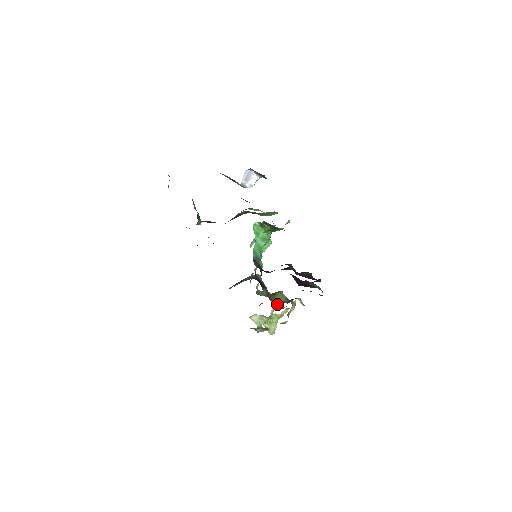
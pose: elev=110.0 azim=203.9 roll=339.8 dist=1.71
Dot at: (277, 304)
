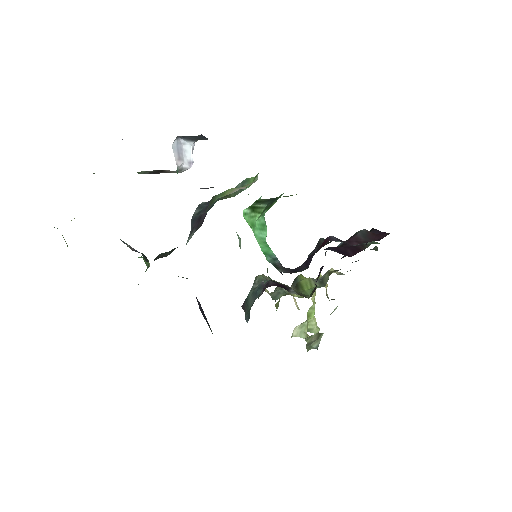
Dot at: occluded
